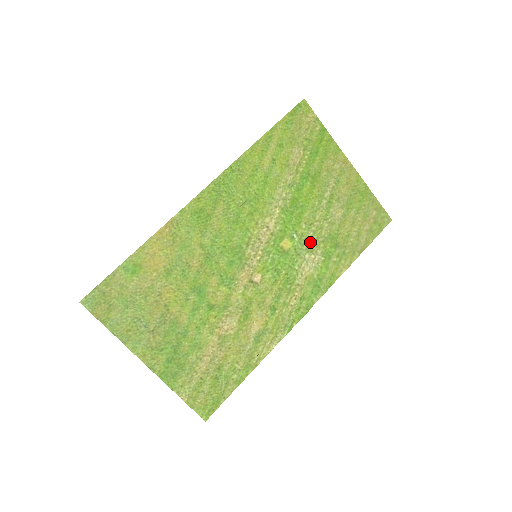
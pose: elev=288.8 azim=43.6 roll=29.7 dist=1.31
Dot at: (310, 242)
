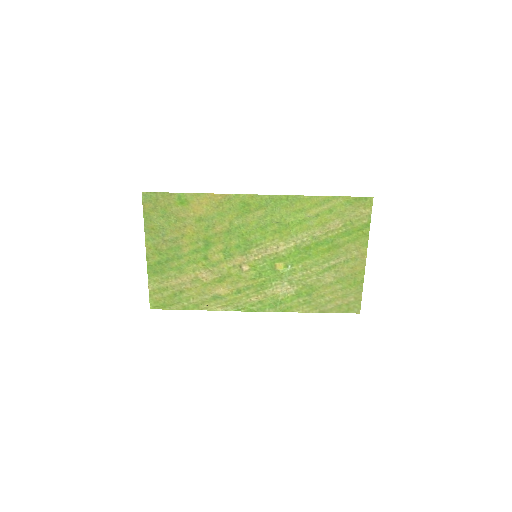
Dot at: (295, 278)
